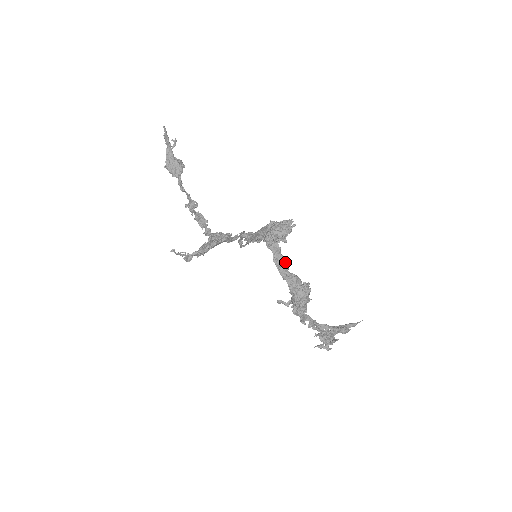
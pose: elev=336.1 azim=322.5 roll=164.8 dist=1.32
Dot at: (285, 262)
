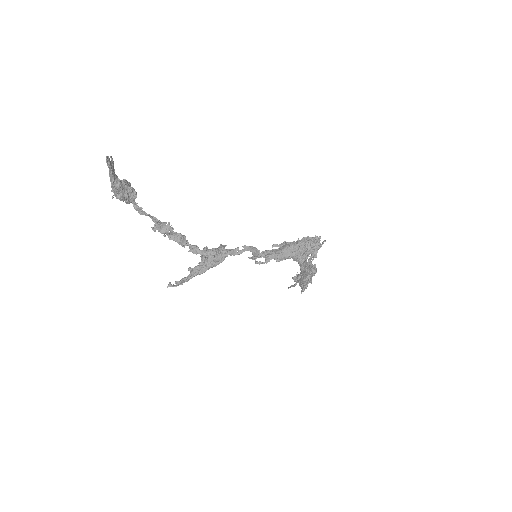
Dot at: (306, 264)
